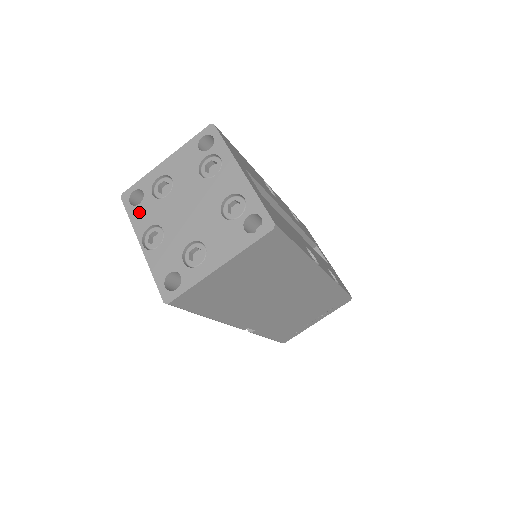
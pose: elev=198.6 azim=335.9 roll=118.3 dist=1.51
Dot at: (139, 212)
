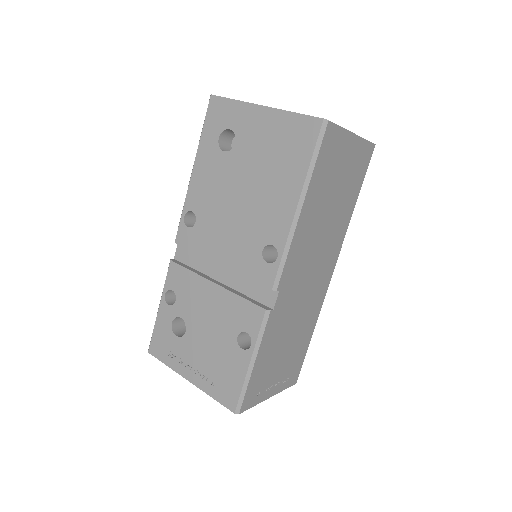
Dot at: occluded
